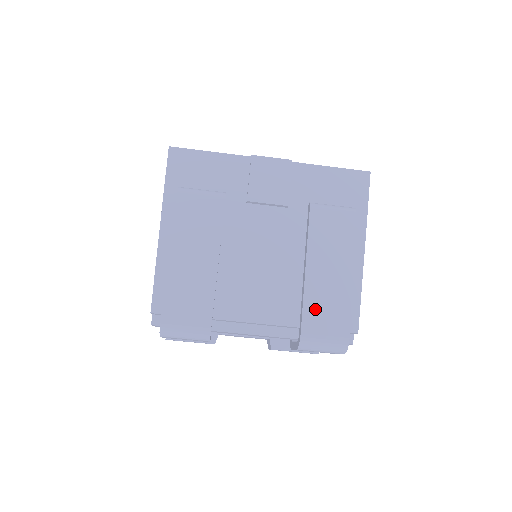
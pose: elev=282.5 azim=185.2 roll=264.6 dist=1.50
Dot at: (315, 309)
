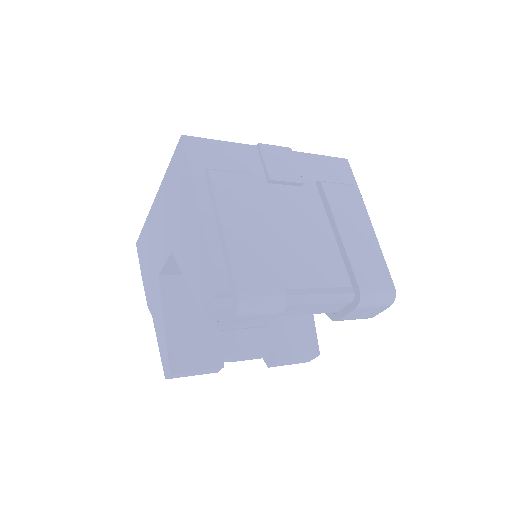
Dot at: (360, 265)
